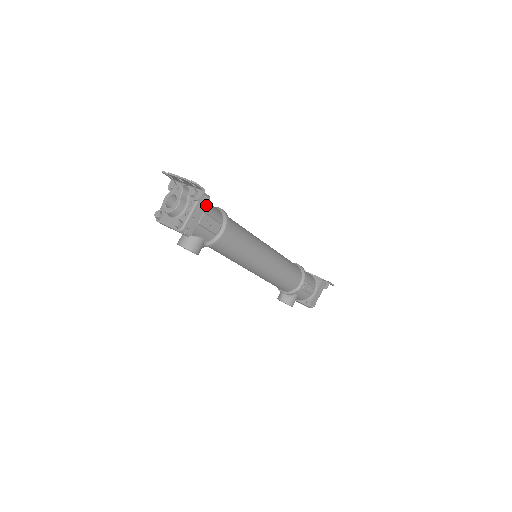
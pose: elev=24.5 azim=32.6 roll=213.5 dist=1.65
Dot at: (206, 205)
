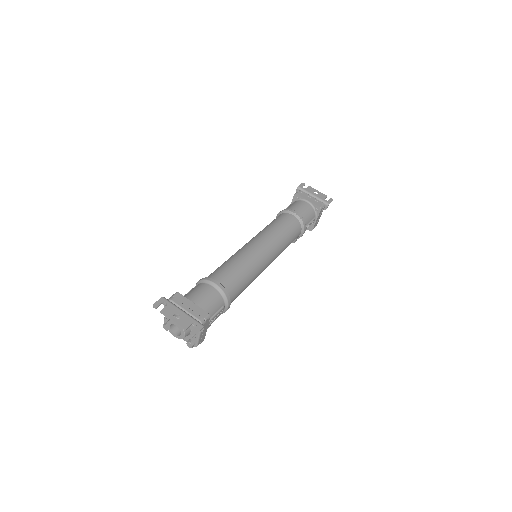
Dot at: (208, 321)
